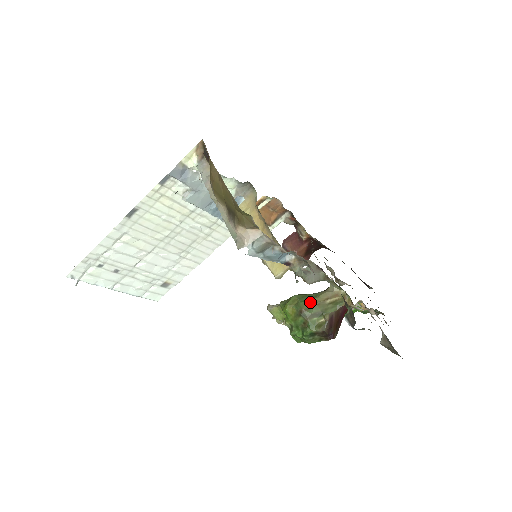
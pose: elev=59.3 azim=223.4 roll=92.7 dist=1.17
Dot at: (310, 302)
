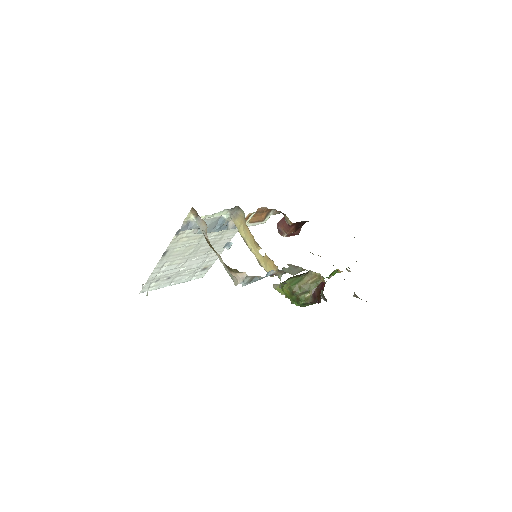
Dot at: (298, 285)
